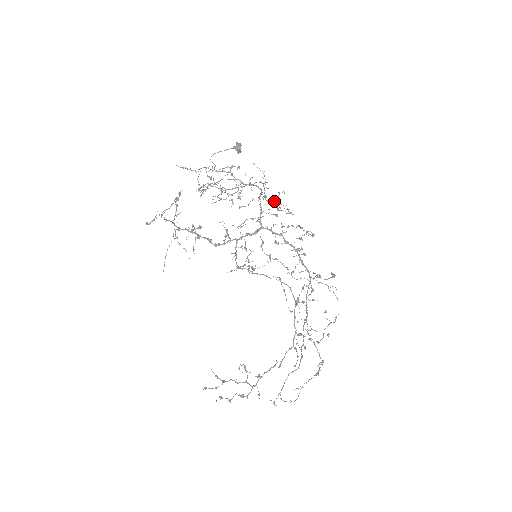
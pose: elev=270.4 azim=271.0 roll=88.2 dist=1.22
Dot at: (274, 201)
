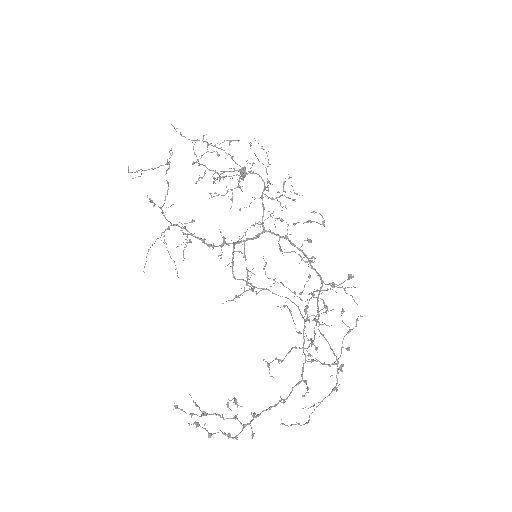
Dot at: (278, 197)
